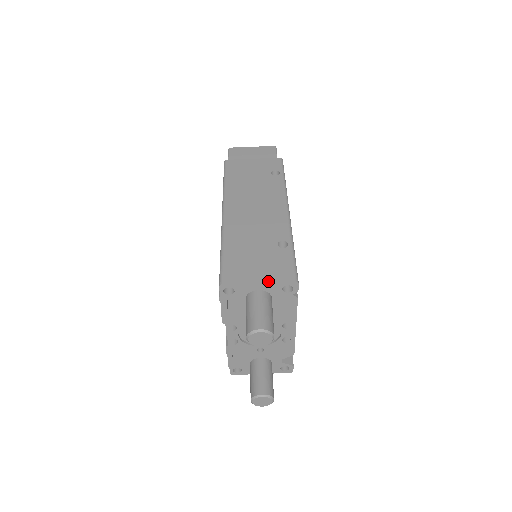
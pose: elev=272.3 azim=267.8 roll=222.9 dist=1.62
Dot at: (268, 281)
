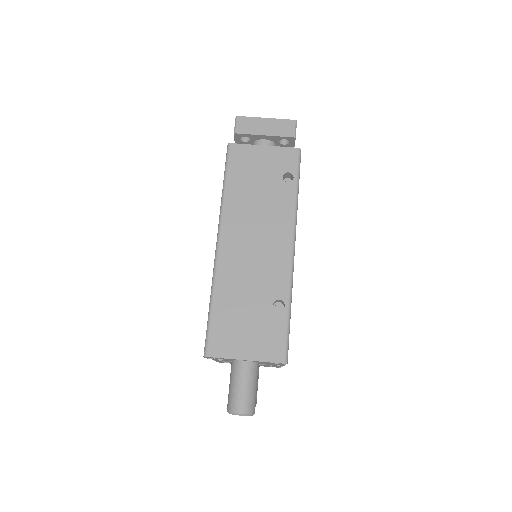
Dot at: (255, 359)
